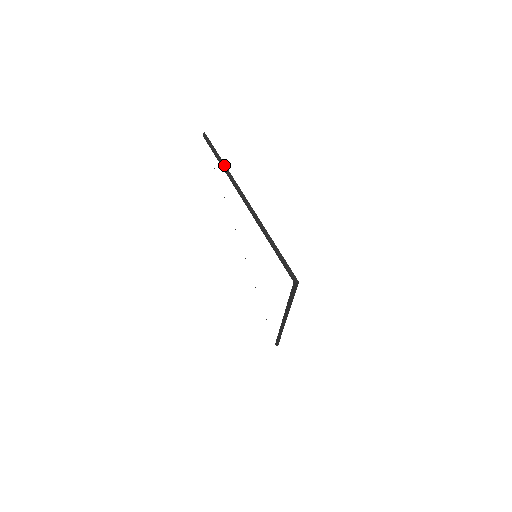
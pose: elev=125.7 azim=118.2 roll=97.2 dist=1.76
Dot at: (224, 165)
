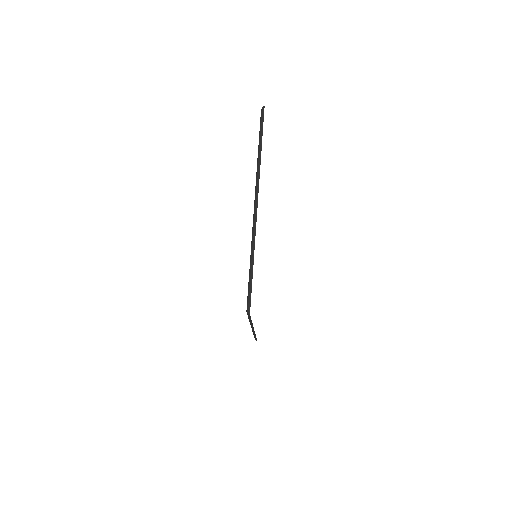
Dot at: (260, 153)
